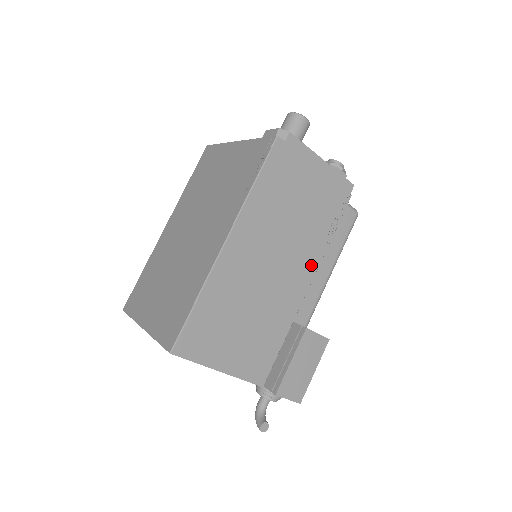
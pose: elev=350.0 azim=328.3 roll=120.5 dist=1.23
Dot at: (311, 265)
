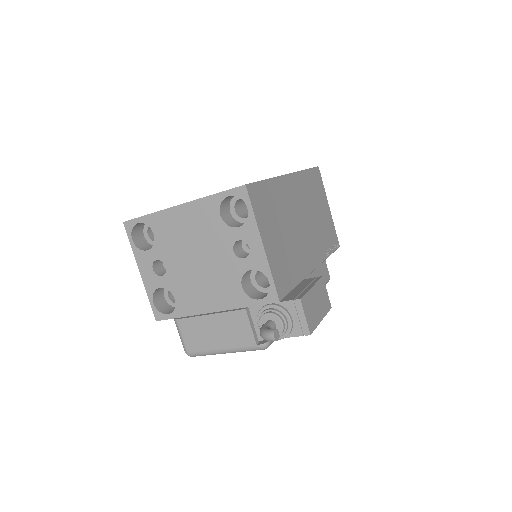
Dot at: (319, 255)
